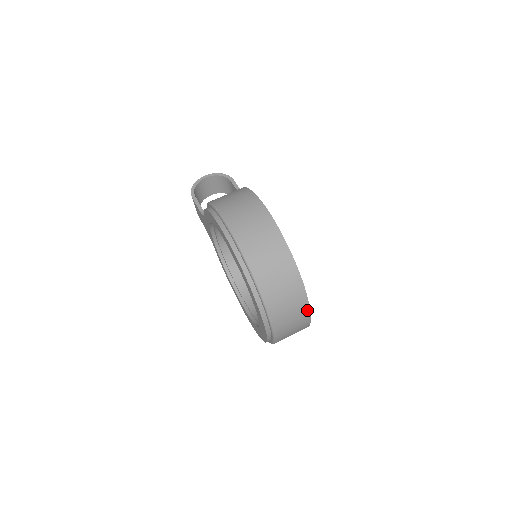
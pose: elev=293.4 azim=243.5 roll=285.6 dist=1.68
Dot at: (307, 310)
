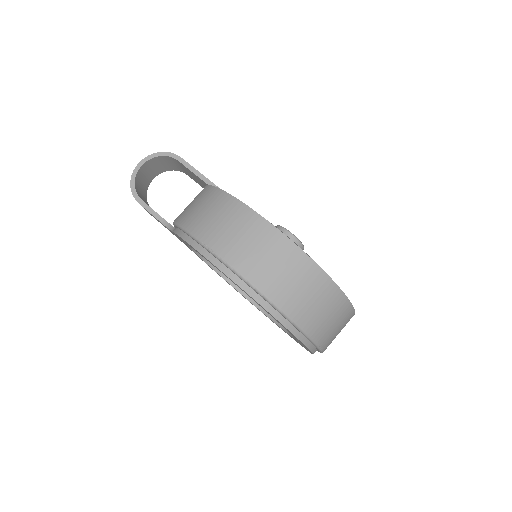
Dot at: (352, 315)
